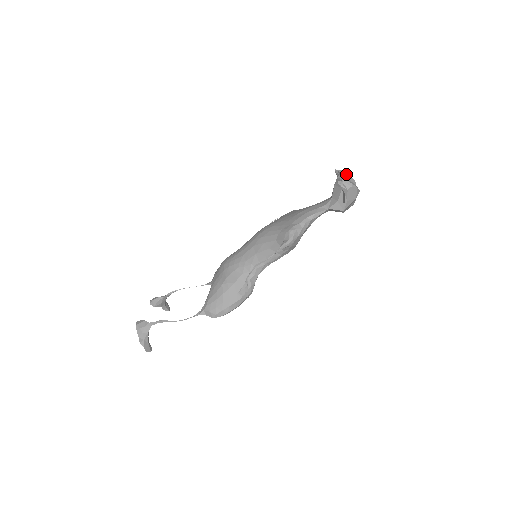
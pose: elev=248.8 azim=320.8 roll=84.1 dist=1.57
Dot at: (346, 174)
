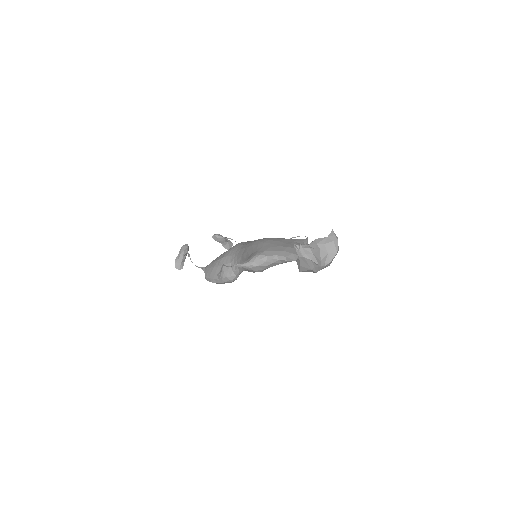
Dot at: (331, 240)
